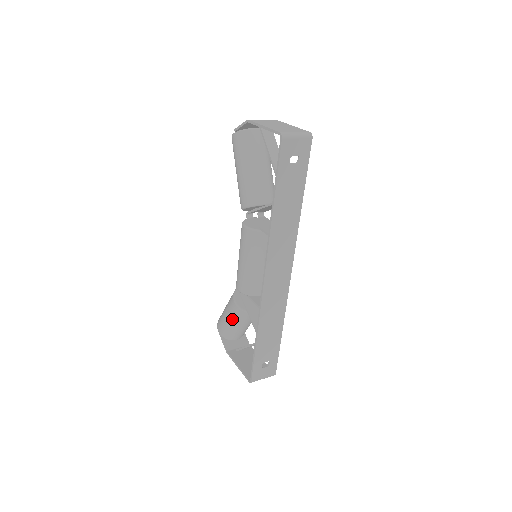
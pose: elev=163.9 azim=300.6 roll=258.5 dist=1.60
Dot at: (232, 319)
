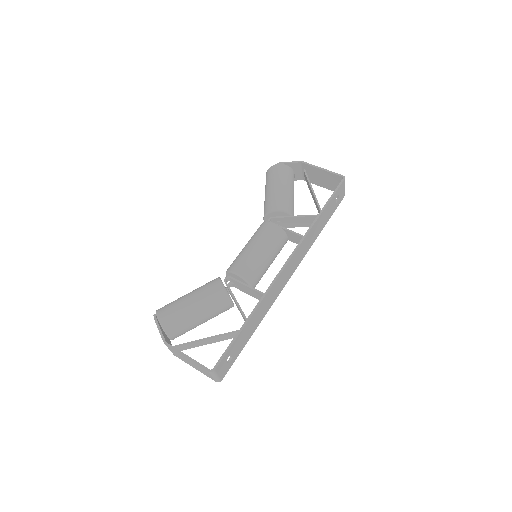
Dot at: (203, 303)
